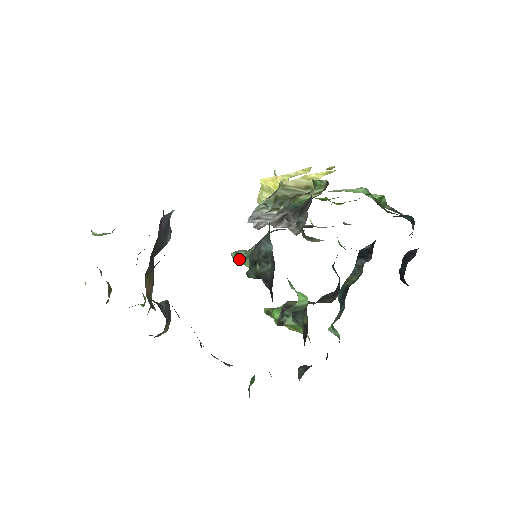
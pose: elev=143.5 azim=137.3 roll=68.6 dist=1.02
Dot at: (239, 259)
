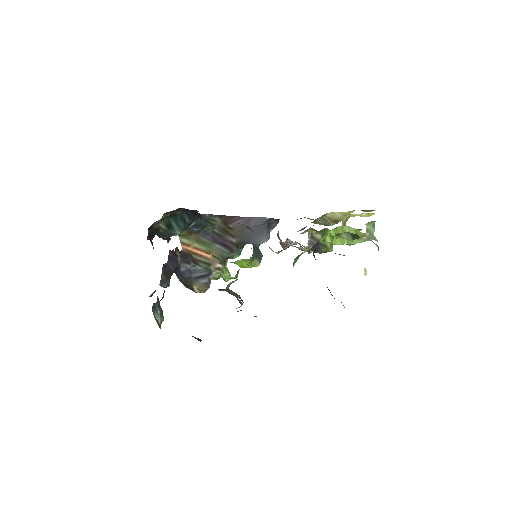
Dot at: occluded
